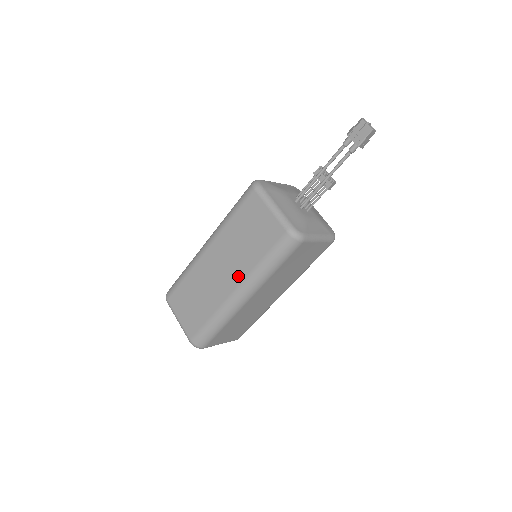
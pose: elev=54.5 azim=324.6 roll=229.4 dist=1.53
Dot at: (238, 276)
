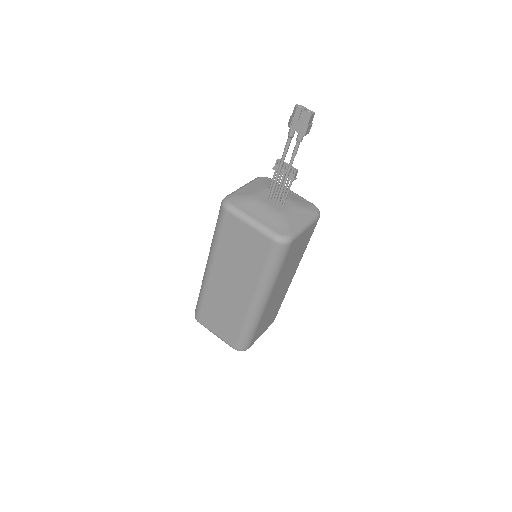
Dot at: (249, 288)
